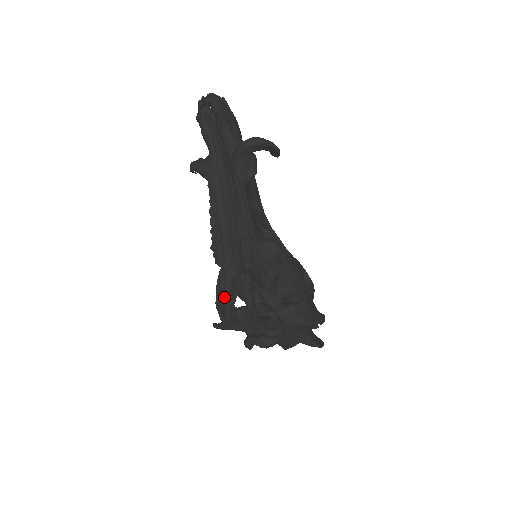
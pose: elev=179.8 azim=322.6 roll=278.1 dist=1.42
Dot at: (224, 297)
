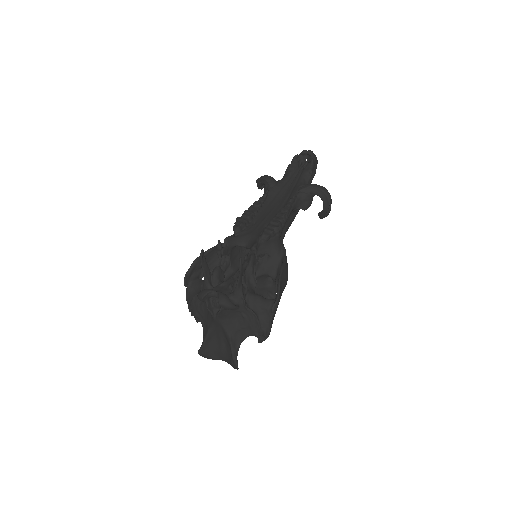
Dot at: (221, 248)
